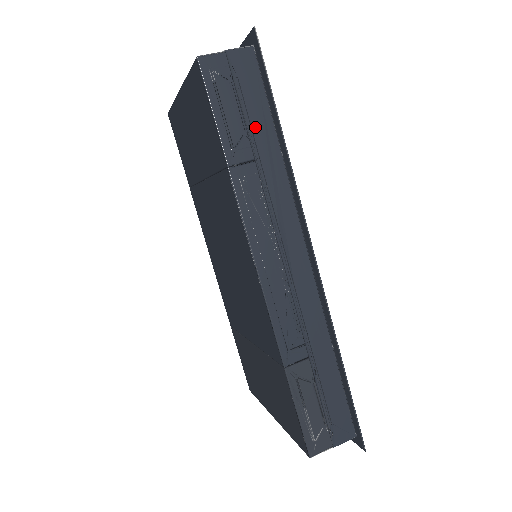
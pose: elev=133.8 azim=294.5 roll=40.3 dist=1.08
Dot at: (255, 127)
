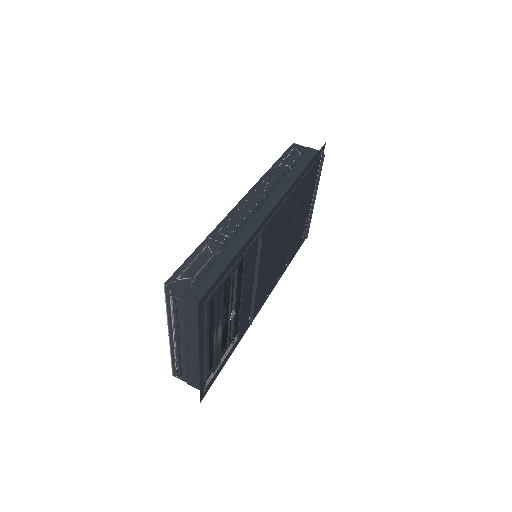
Dot at: (297, 166)
